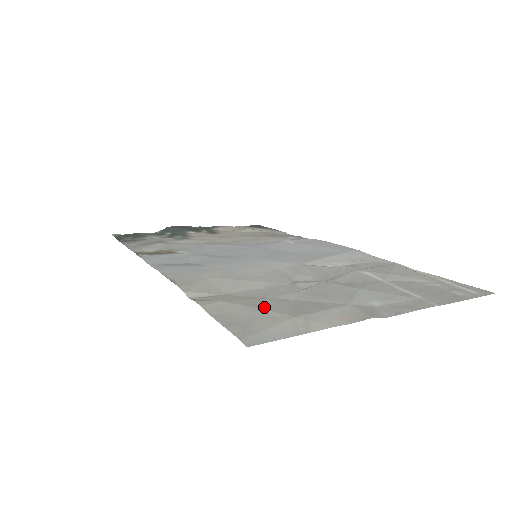
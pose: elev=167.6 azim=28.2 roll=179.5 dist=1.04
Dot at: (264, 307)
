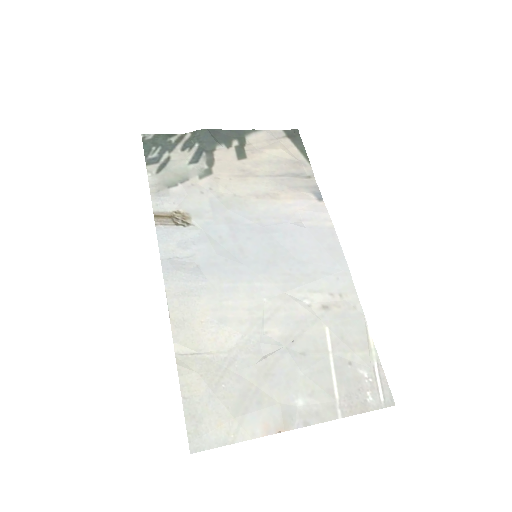
Dot at: (220, 393)
